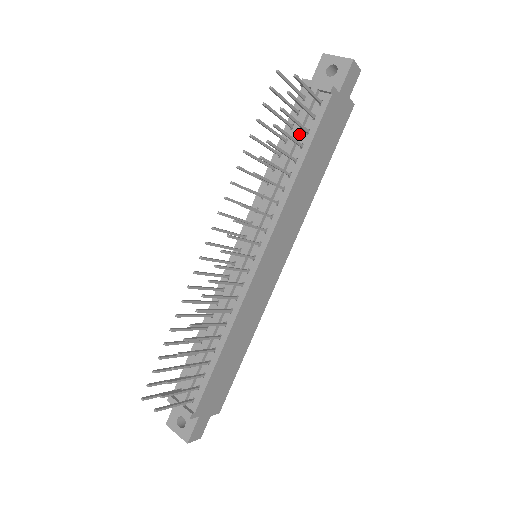
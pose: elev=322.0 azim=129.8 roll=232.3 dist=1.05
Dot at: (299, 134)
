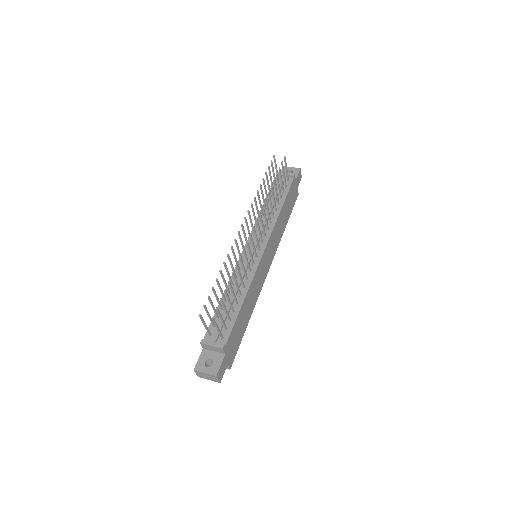
Dot at: occluded
